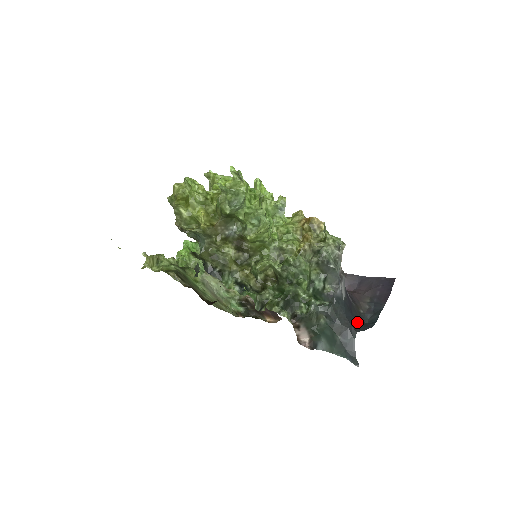
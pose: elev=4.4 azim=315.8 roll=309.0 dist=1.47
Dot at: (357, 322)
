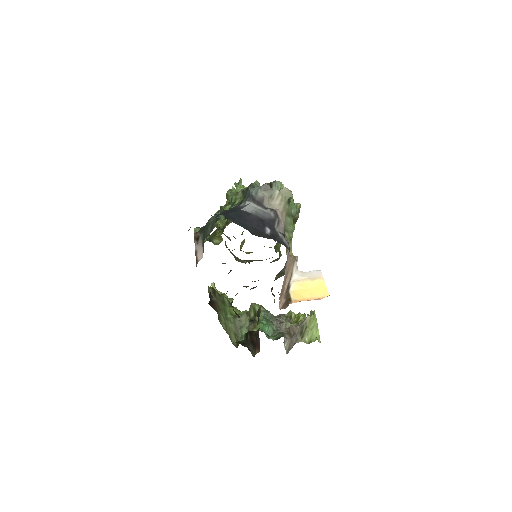
Dot at: occluded
